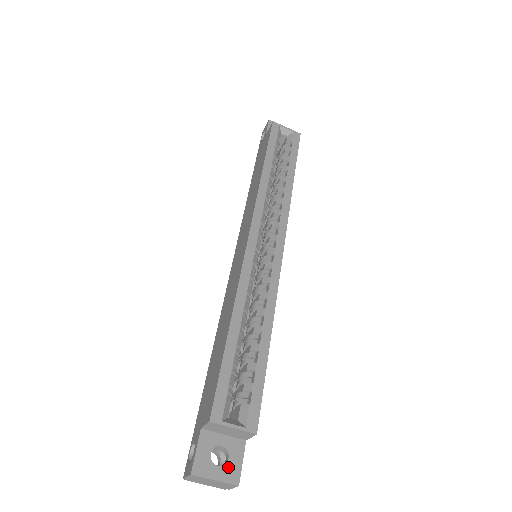
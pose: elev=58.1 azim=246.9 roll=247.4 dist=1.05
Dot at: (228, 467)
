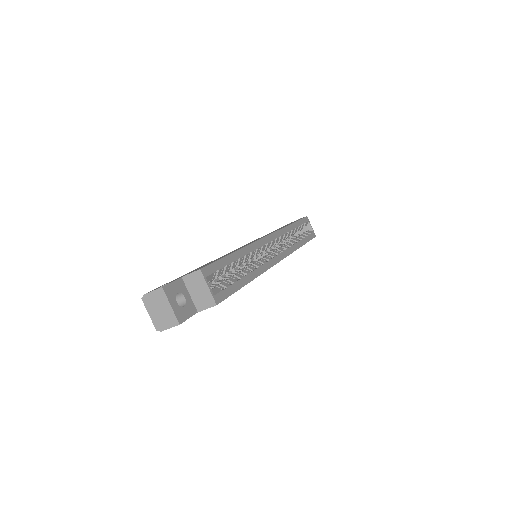
Dot at: (181, 310)
